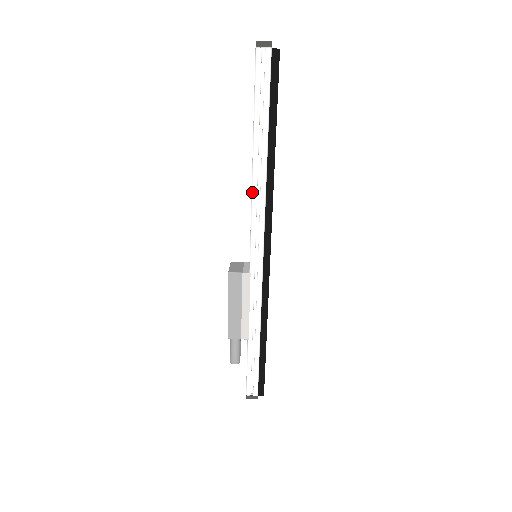
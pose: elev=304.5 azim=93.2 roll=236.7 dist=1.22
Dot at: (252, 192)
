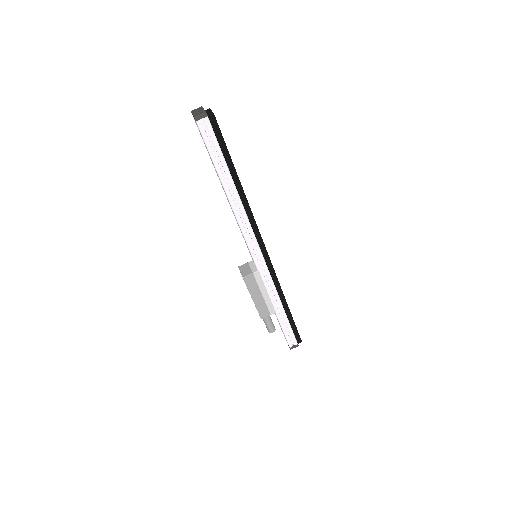
Dot at: (236, 218)
